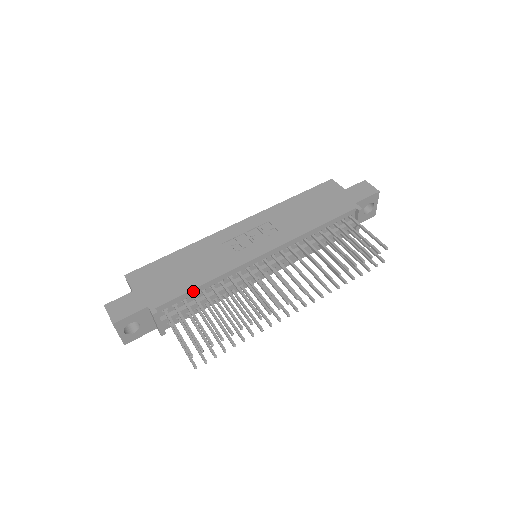
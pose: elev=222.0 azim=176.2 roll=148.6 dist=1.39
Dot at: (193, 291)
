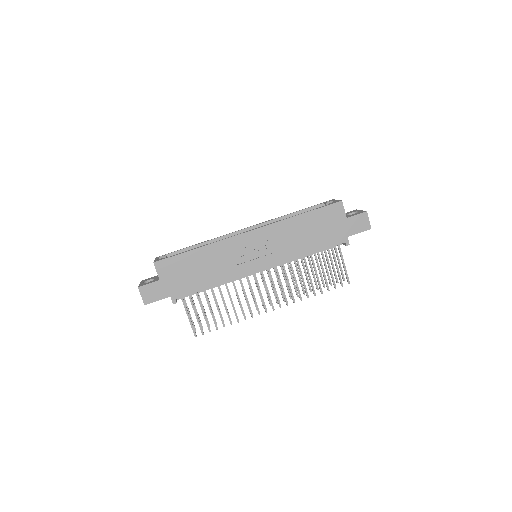
Dot at: (204, 289)
